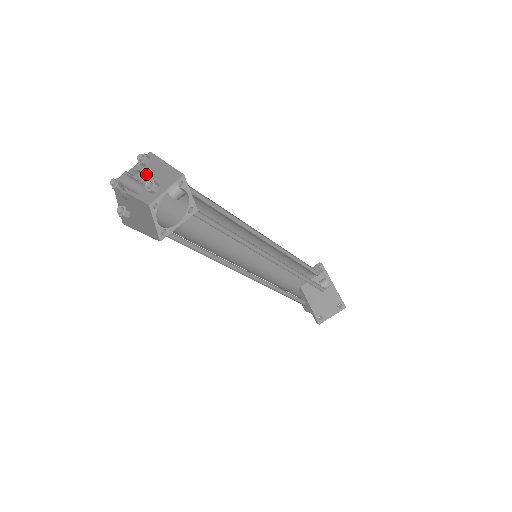
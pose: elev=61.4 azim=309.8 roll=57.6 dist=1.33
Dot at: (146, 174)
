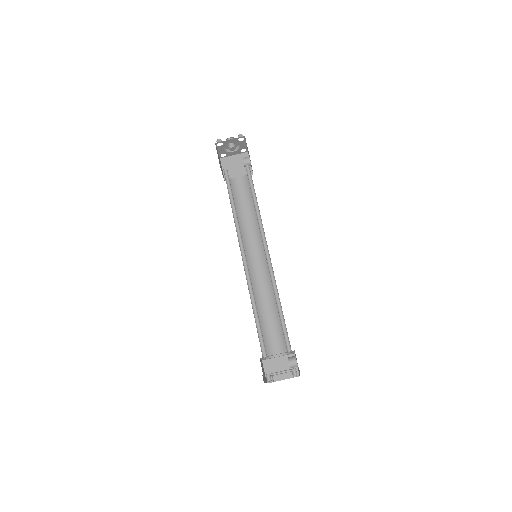
Dot at: (237, 163)
